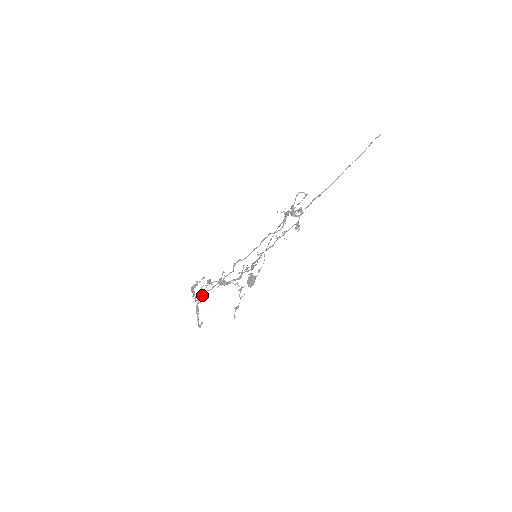
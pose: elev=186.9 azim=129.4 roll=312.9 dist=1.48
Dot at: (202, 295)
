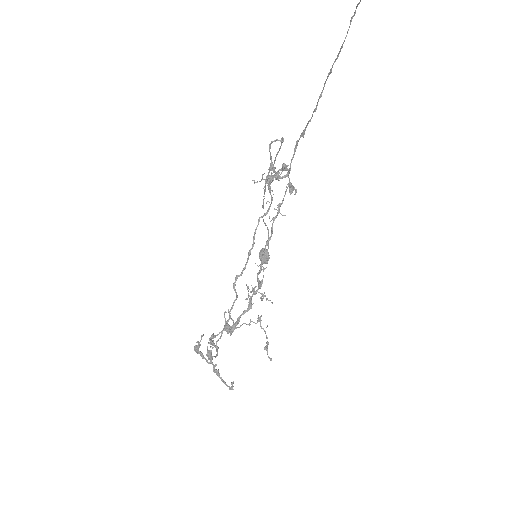
Dot at: (213, 356)
